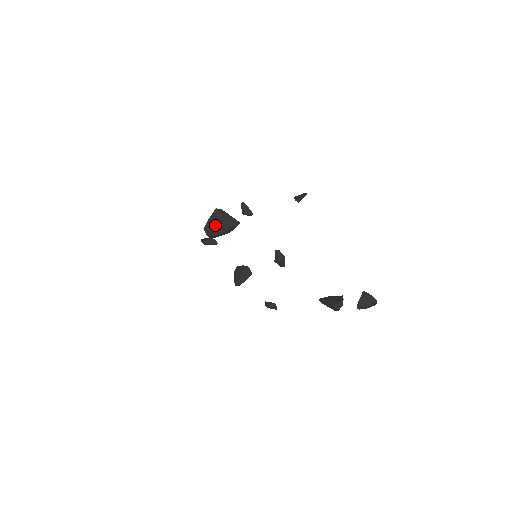
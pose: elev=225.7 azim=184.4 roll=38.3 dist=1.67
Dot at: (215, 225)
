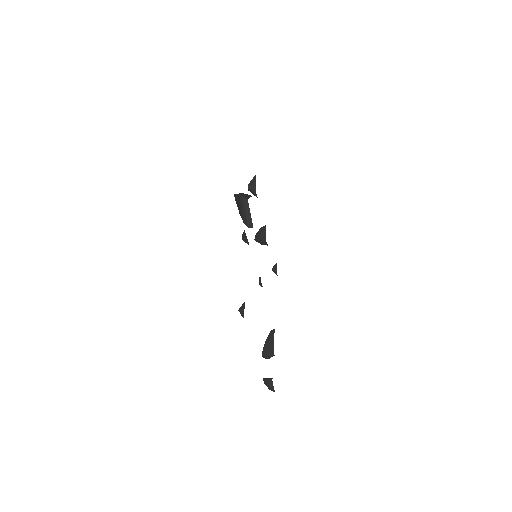
Dot at: (239, 205)
